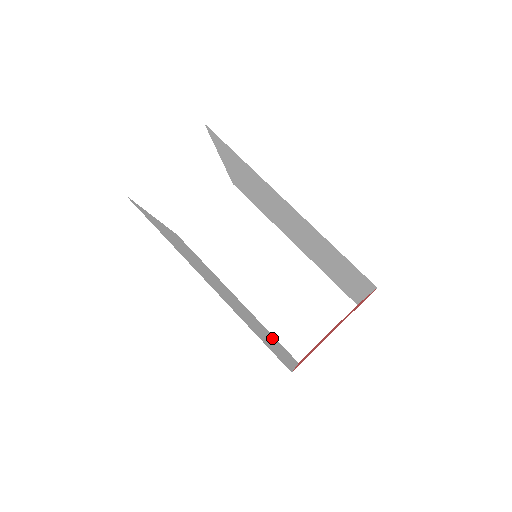
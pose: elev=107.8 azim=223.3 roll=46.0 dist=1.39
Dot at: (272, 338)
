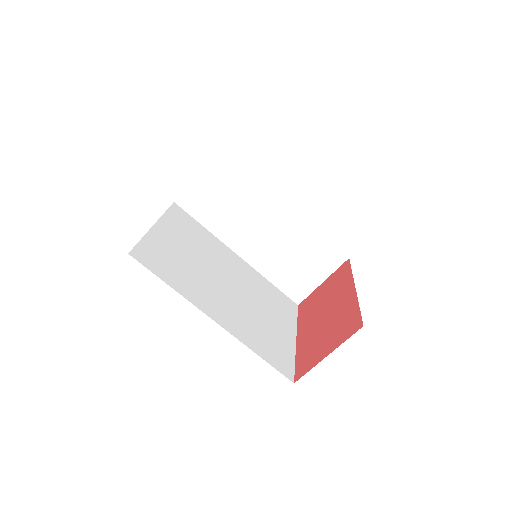
Dot at: (275, 303)
